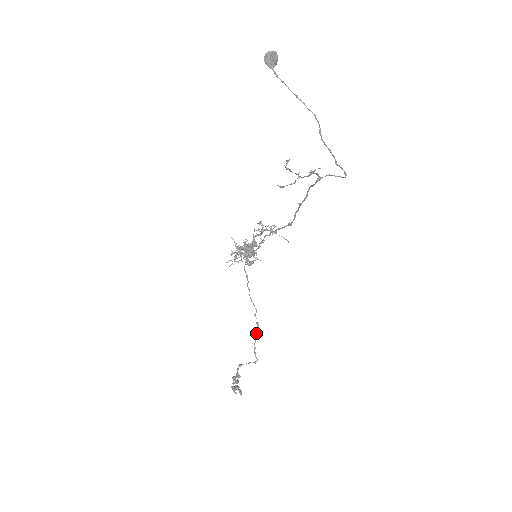
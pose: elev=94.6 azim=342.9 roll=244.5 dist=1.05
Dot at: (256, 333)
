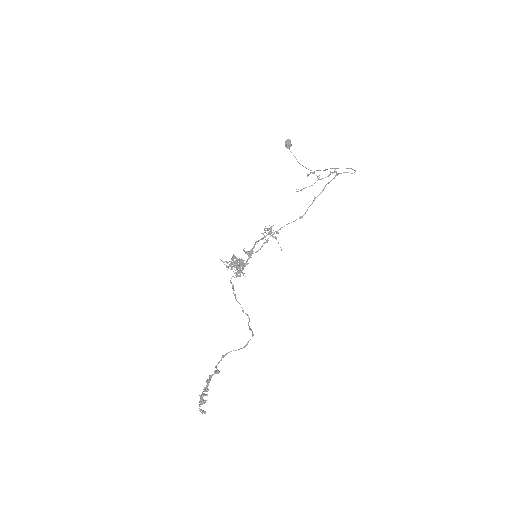
Dot at: (249, 318)
